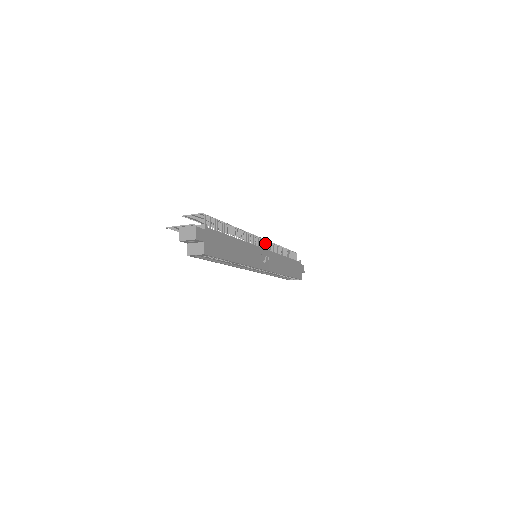
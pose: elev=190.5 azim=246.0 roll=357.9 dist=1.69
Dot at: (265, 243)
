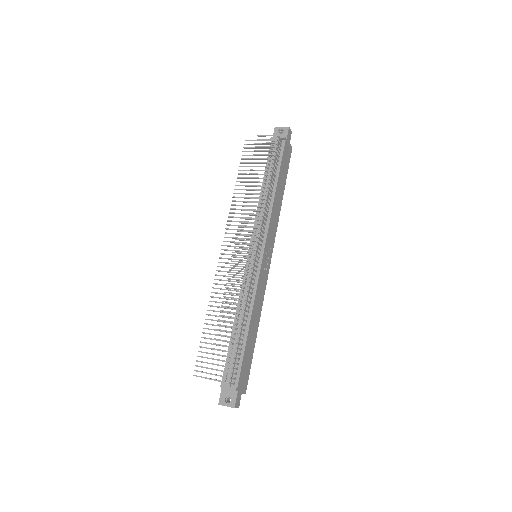
Dot at: (259, 239)
